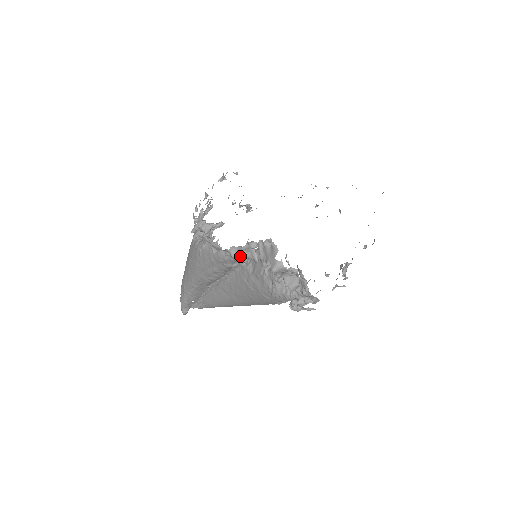
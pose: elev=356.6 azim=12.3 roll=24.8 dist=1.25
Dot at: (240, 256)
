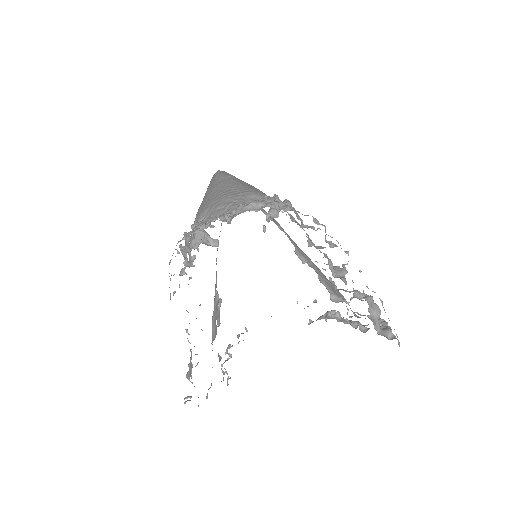
Dot at: occluded
